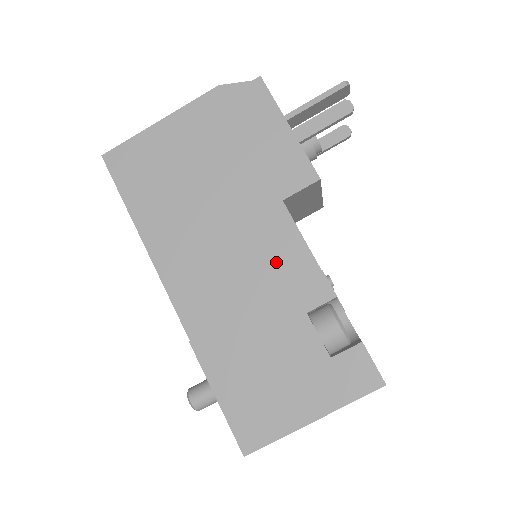
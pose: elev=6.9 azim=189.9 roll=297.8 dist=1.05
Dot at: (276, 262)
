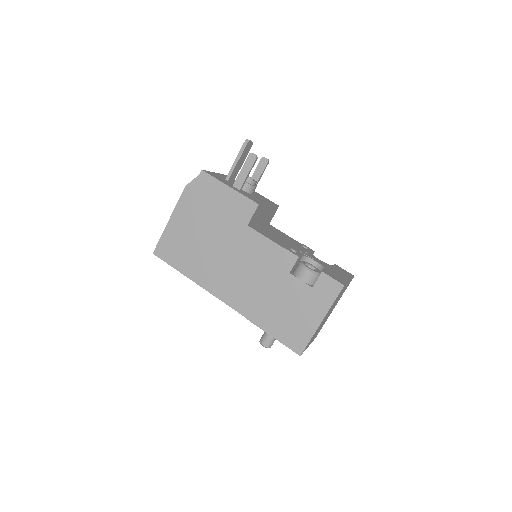
Dot at: (262, 257)
